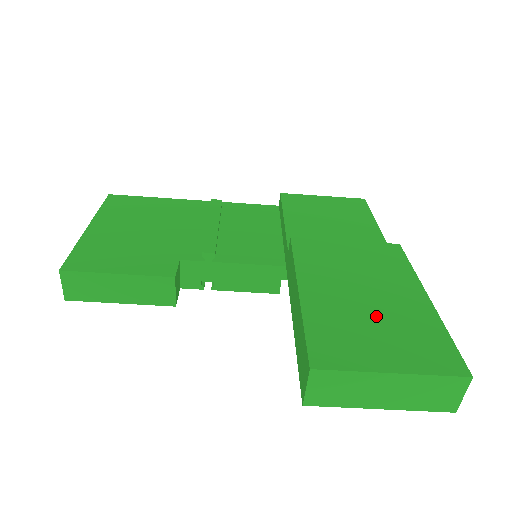
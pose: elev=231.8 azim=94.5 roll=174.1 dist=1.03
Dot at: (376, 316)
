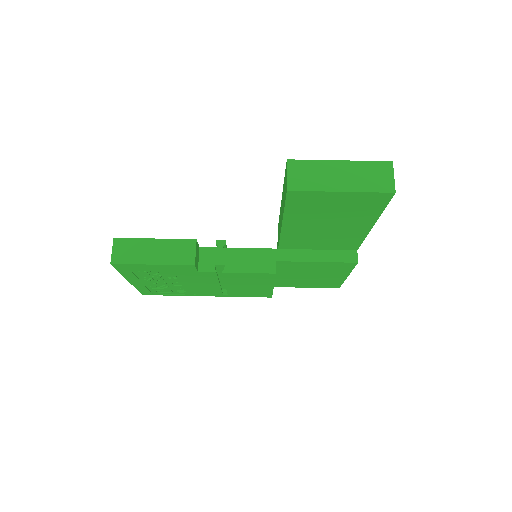
Dot at: occluded
